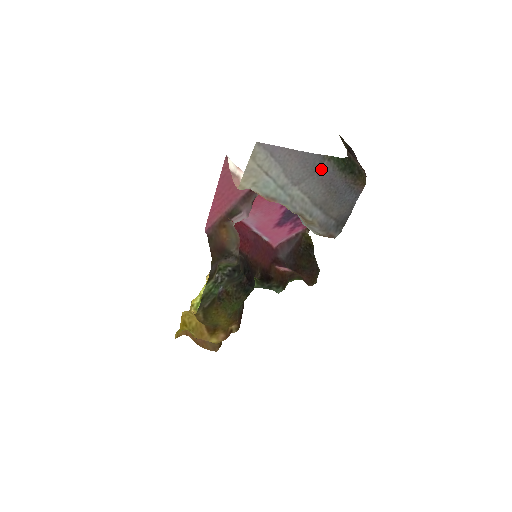
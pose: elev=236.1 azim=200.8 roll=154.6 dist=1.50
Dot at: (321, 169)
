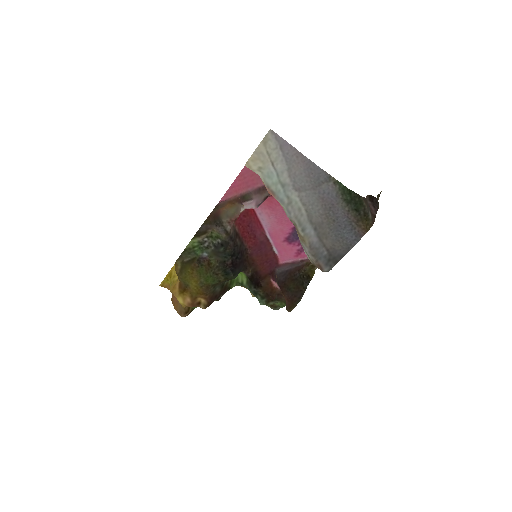
Dot at: (325, 188)
